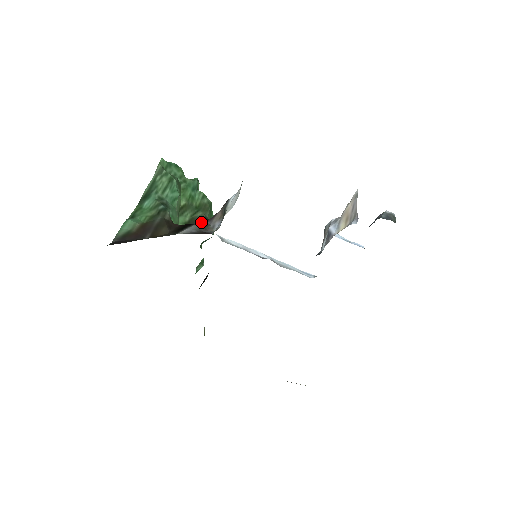
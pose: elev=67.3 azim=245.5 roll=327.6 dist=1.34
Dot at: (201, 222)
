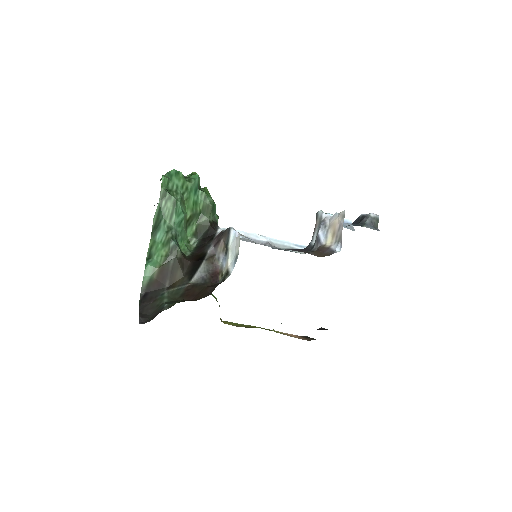
Dot at: (206, 230)
